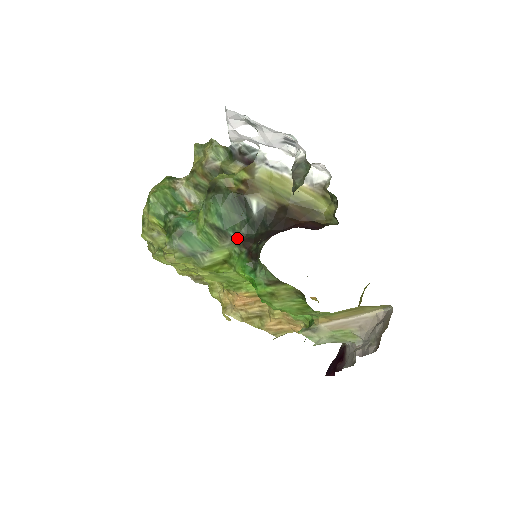
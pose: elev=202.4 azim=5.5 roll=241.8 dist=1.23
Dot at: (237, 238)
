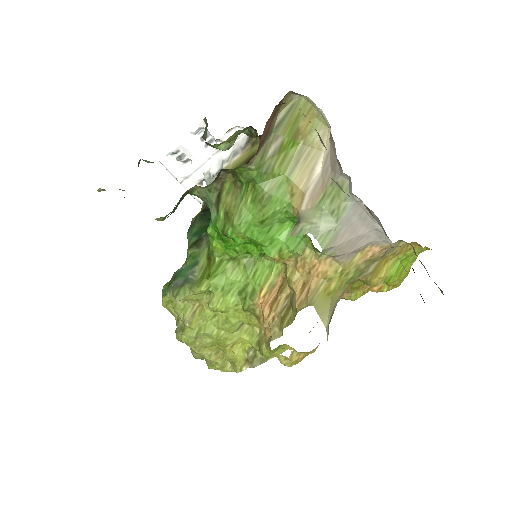
Dot at: occluded
